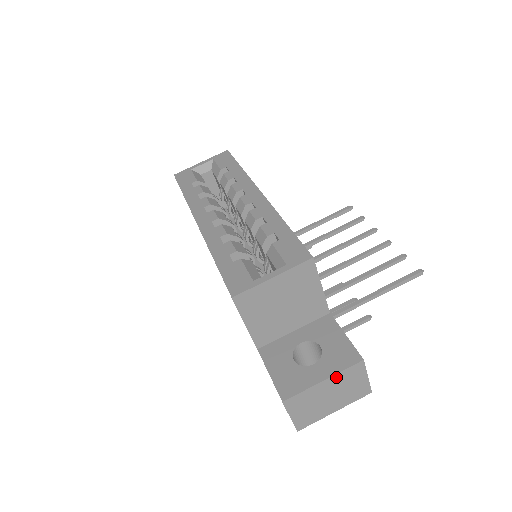
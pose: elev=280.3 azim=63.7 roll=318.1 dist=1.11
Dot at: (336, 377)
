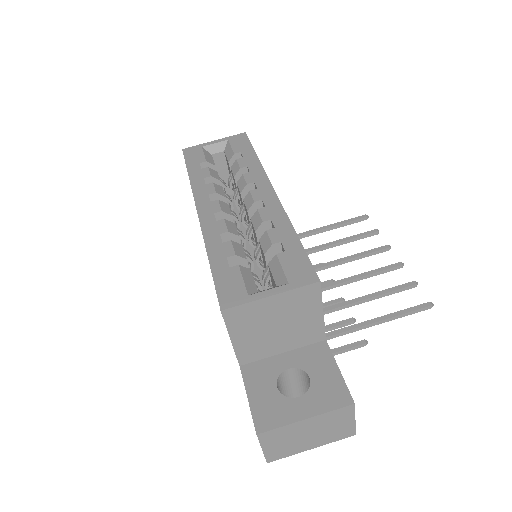
Dot at: (321, 417)
